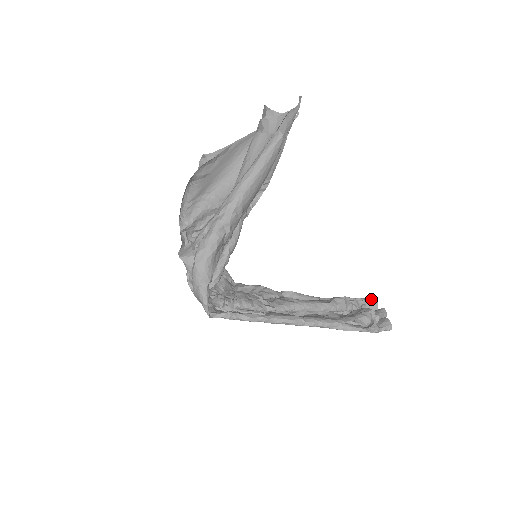
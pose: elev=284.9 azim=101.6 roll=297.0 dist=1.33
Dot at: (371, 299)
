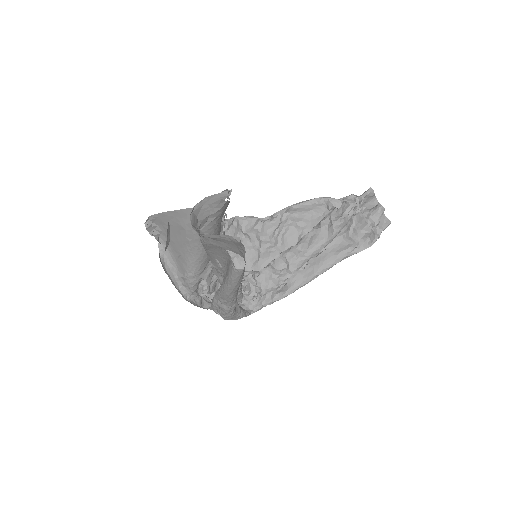
Dot at: (367, 195)
